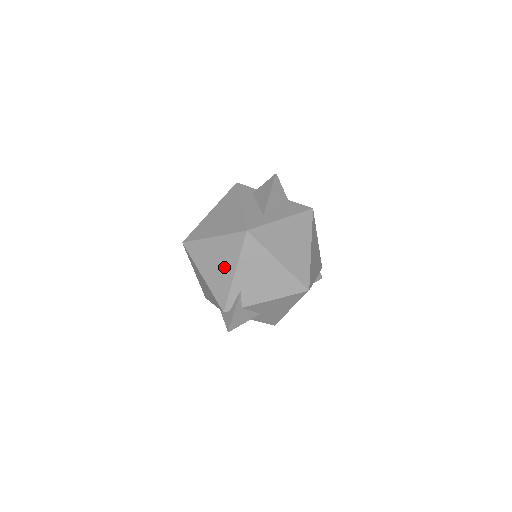
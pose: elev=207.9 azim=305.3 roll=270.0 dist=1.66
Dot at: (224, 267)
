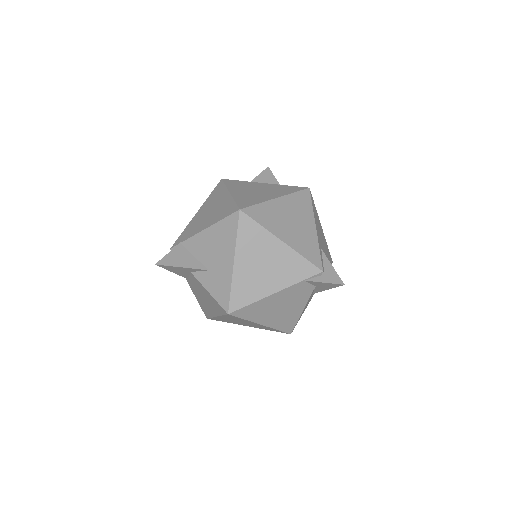
Dot at: (303, 224)
